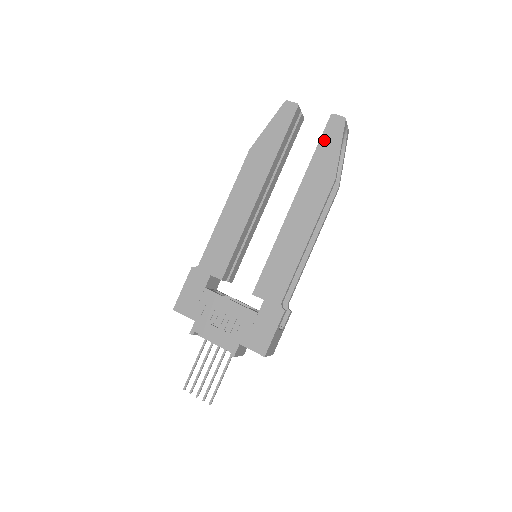
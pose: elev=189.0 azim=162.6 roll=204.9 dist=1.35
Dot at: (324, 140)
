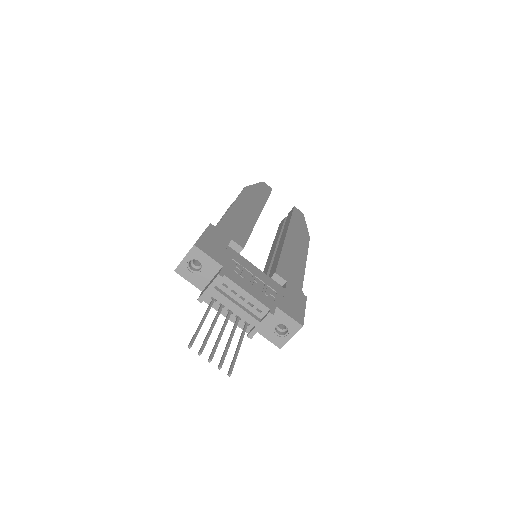
Dot at: (295, 215)
